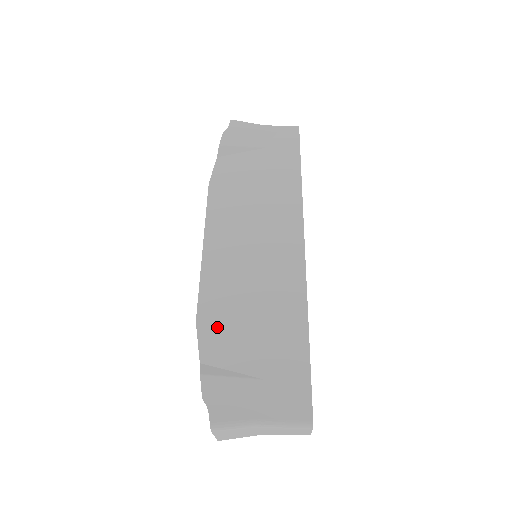
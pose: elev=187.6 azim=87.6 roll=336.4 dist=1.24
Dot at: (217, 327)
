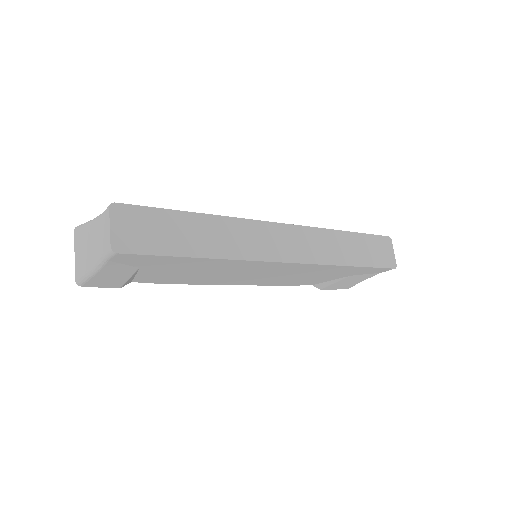
Dot at: occluded
